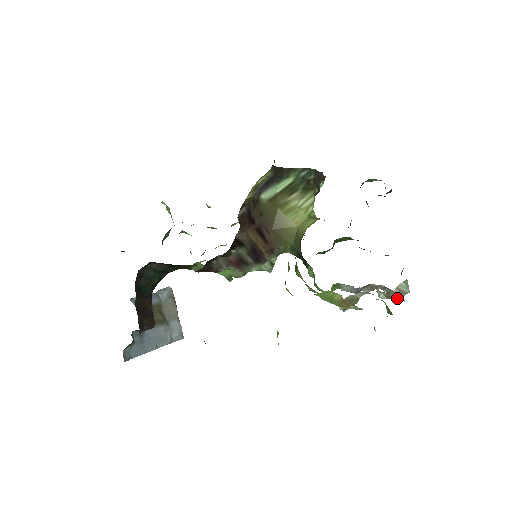
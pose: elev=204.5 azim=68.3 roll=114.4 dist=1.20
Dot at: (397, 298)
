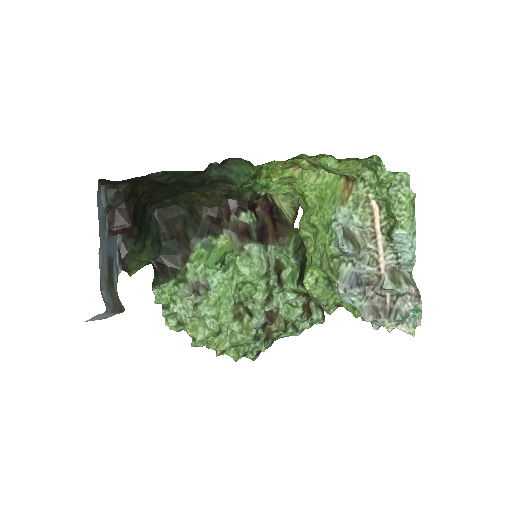
Dot at: (405, 283)
